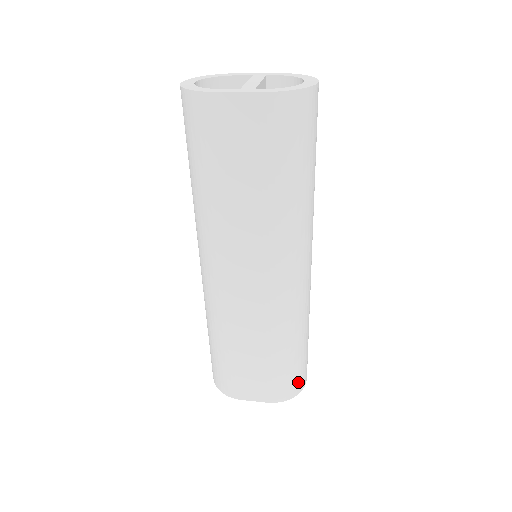
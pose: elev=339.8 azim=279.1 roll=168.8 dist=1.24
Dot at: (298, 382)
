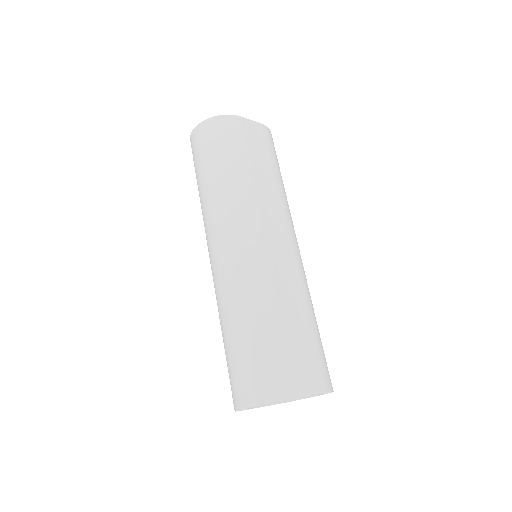
Dot at: occluded
